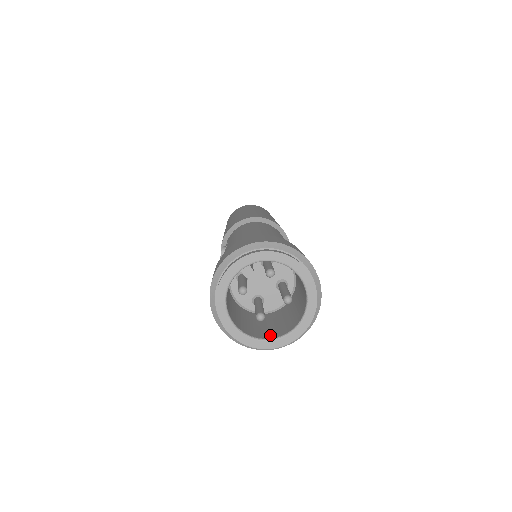
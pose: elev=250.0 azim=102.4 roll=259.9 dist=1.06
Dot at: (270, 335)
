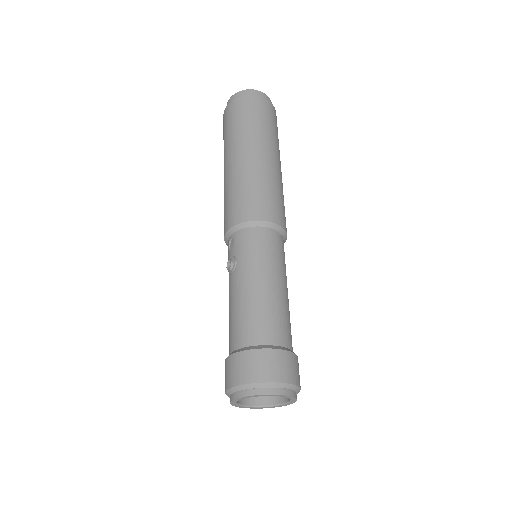
Dot at: (259, 401)
